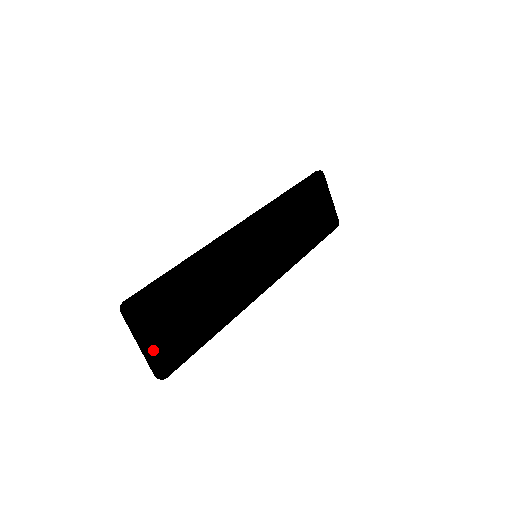
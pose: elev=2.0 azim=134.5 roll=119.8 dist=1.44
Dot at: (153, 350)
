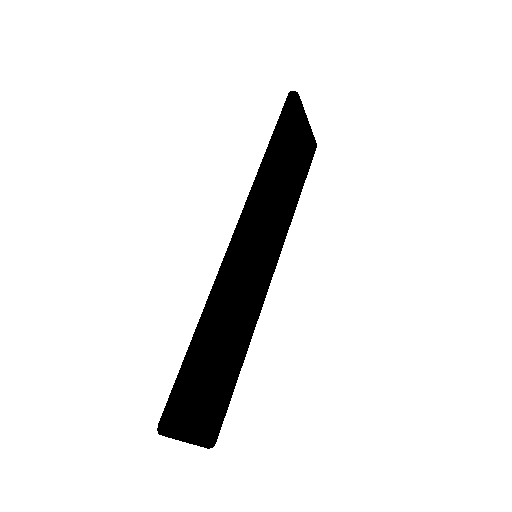
Dot at: (200, 437)
